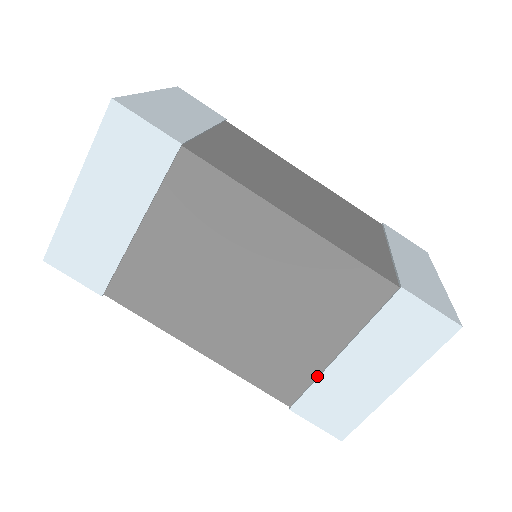
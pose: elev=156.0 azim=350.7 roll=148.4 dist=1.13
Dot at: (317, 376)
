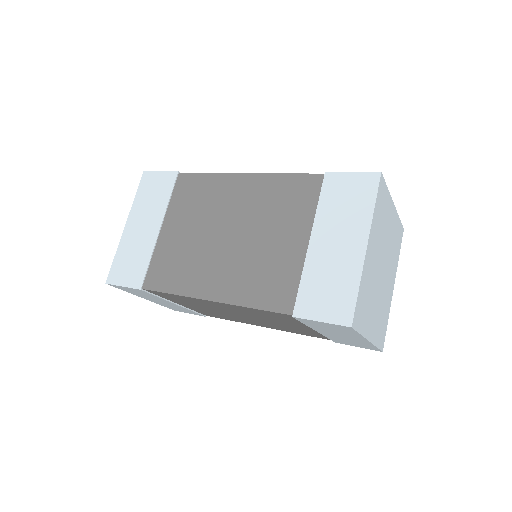
Dot at: (302, 272)
